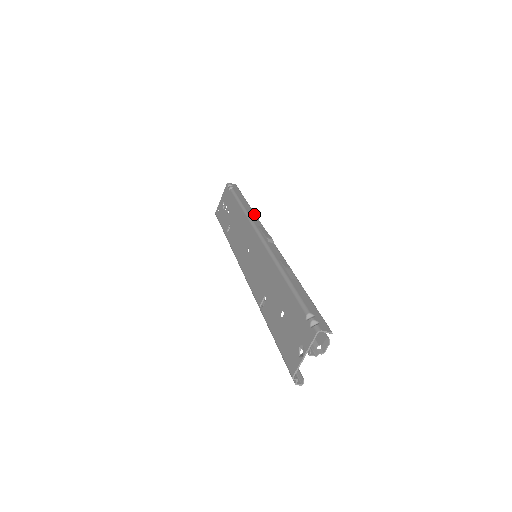
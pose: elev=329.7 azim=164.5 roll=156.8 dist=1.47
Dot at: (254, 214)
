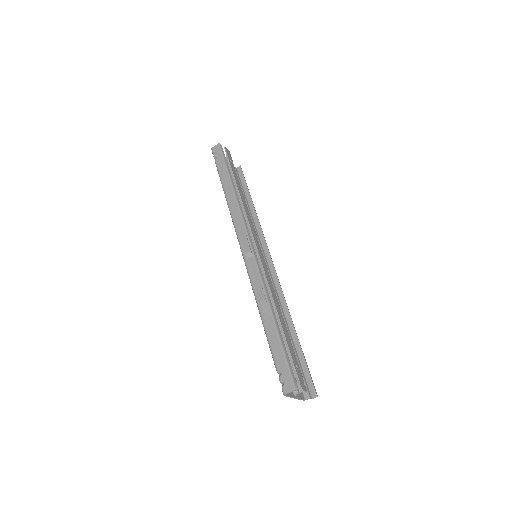
Dot at: (235, 204)
